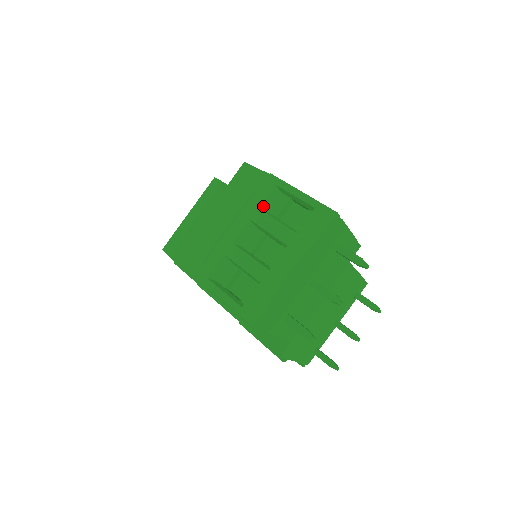
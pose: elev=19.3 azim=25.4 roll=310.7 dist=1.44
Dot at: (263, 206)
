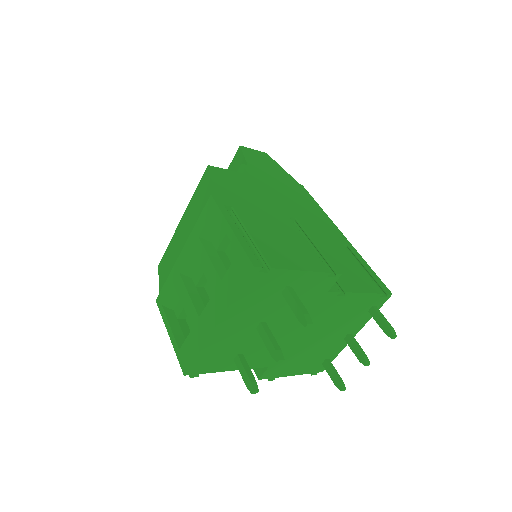
Dot at: (204, 235)
